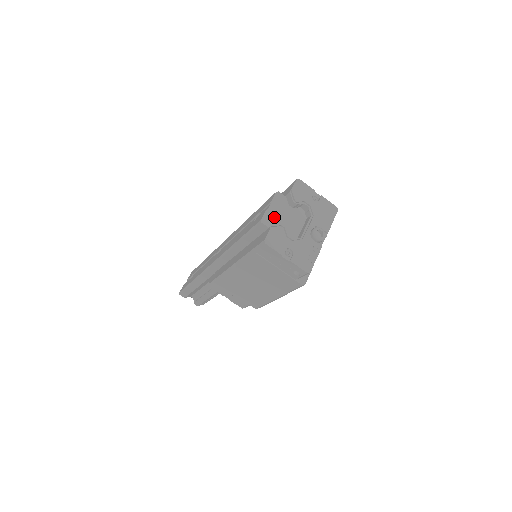
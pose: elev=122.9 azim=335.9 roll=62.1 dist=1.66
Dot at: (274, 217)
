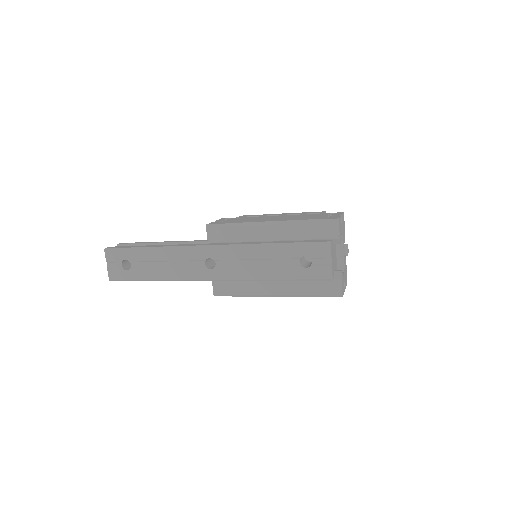
Dot at: (333, 266)
